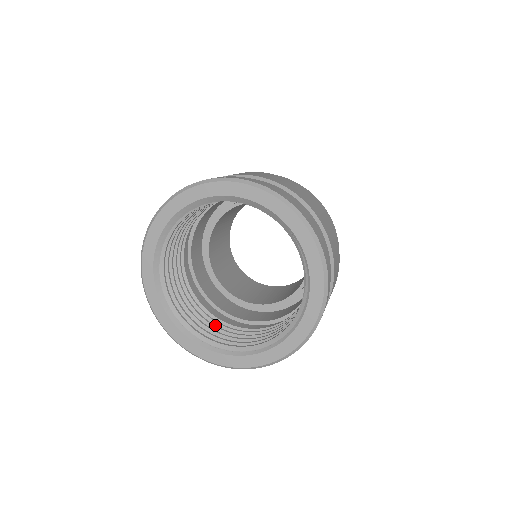
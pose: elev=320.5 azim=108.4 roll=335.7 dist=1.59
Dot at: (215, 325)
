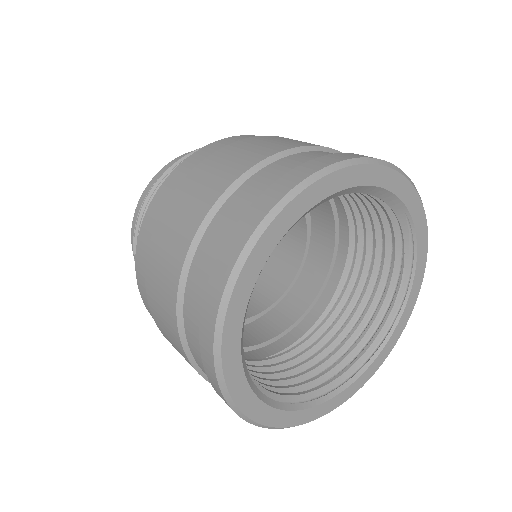
Dot at: (267, 372)
